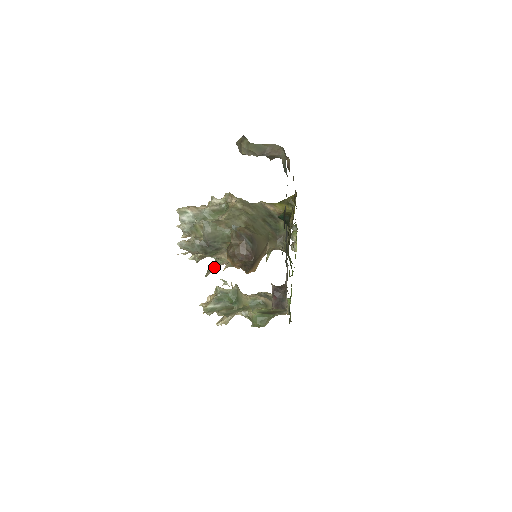
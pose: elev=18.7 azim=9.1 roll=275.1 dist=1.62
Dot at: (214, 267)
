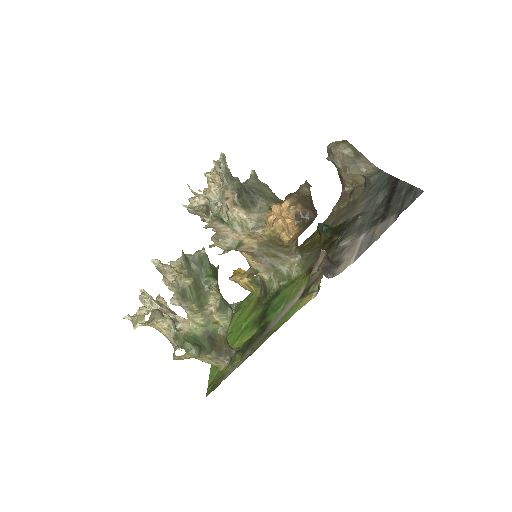
Dot at: (223, 223)
